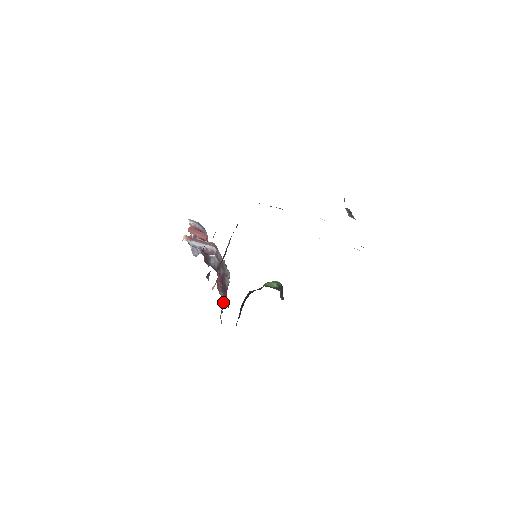
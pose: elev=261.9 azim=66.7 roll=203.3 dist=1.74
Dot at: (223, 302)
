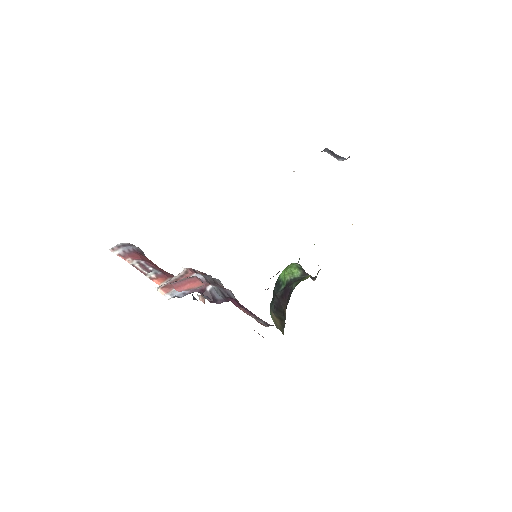
Dot at: occluded
